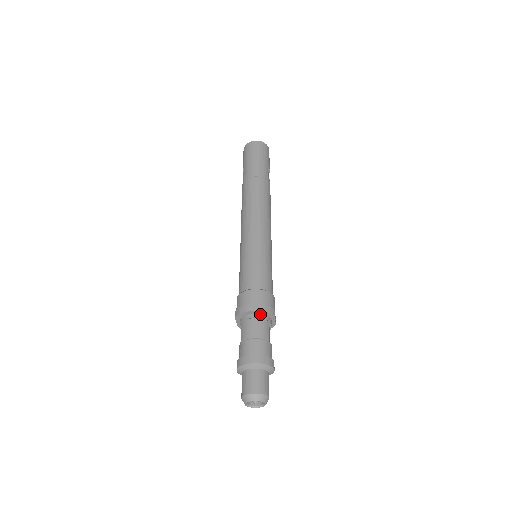
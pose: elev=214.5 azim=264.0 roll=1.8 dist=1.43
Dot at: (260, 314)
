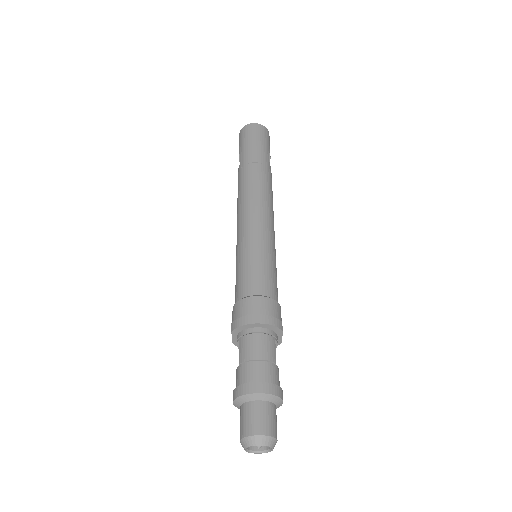
Dot at: (265, 328)
